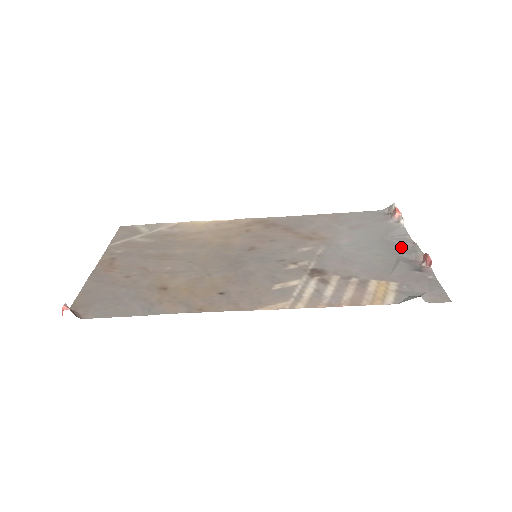
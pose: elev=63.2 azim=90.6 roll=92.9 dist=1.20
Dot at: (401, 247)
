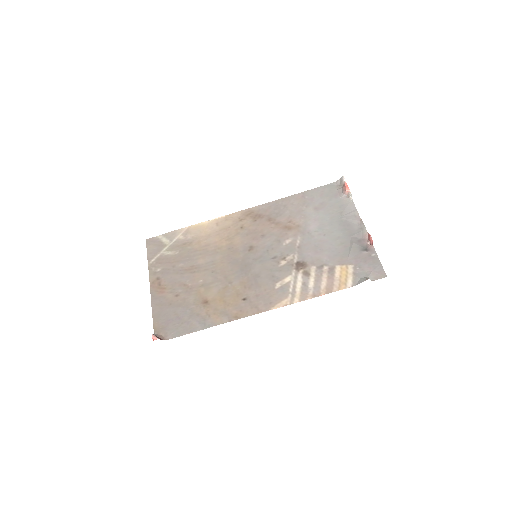
Dot at: (352, 226)
